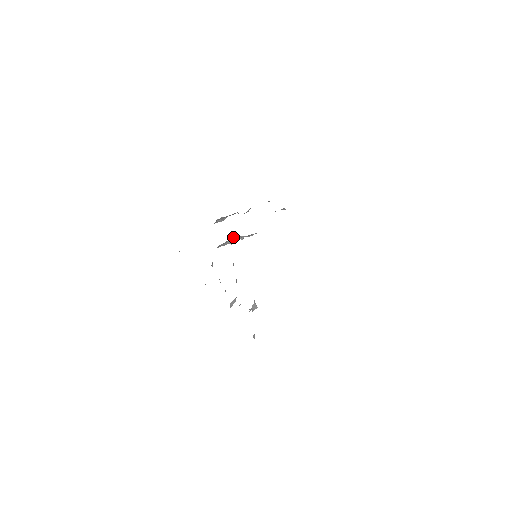
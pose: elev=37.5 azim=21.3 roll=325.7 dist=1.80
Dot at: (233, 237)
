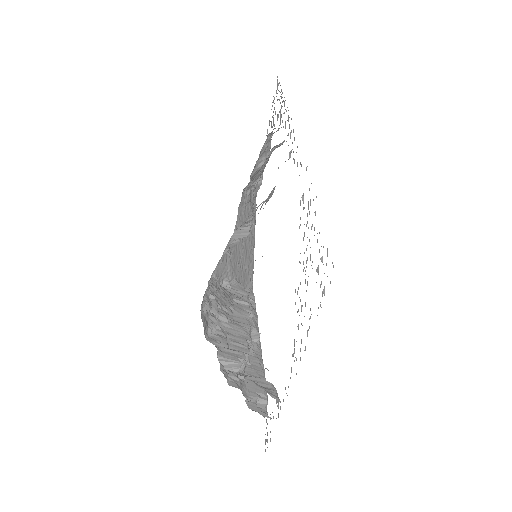
Dot at: occluded
